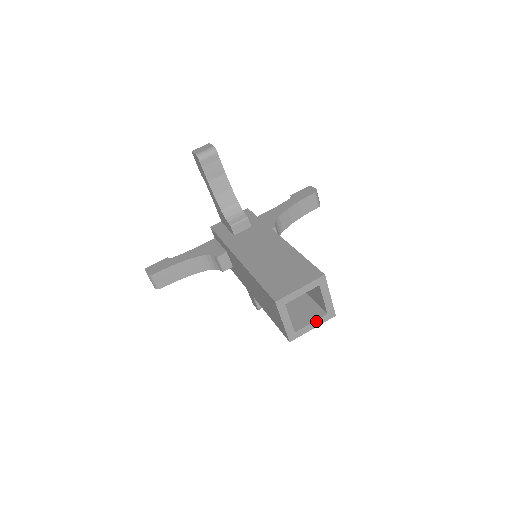
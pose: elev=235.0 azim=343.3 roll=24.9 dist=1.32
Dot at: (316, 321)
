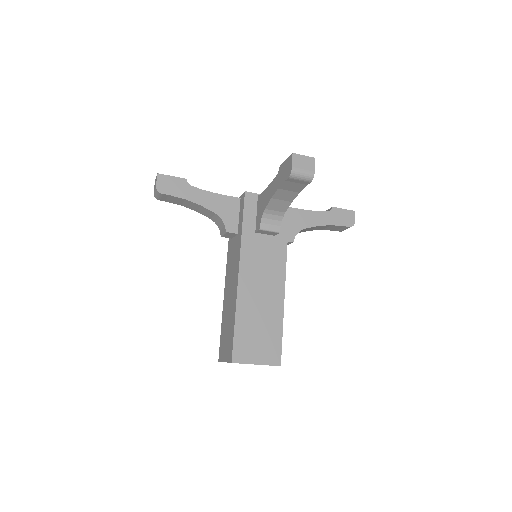
Dot at: occluded
